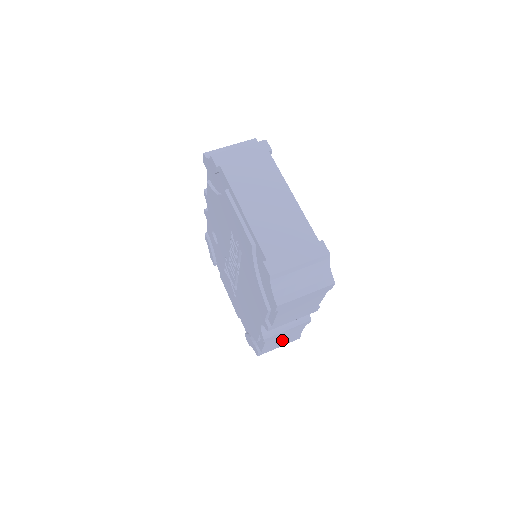
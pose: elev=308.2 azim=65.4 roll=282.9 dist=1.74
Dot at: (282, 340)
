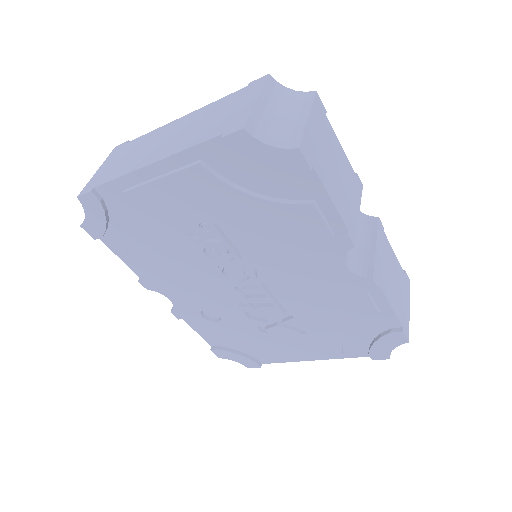
Dot at: (395, 285)
